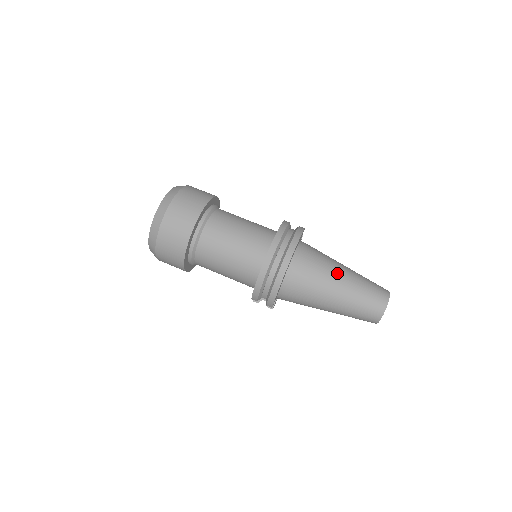
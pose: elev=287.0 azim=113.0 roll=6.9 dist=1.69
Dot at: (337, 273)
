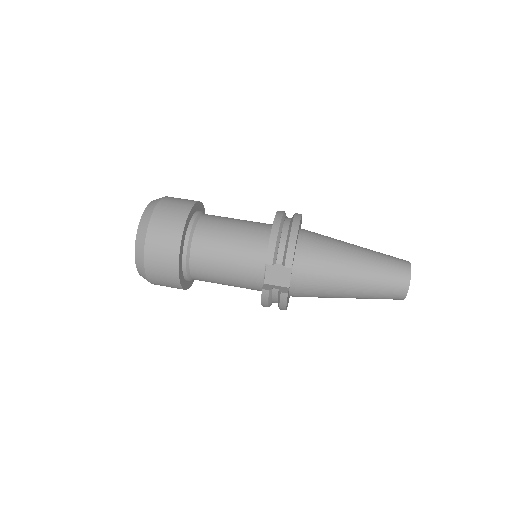
Dot at: occluded
